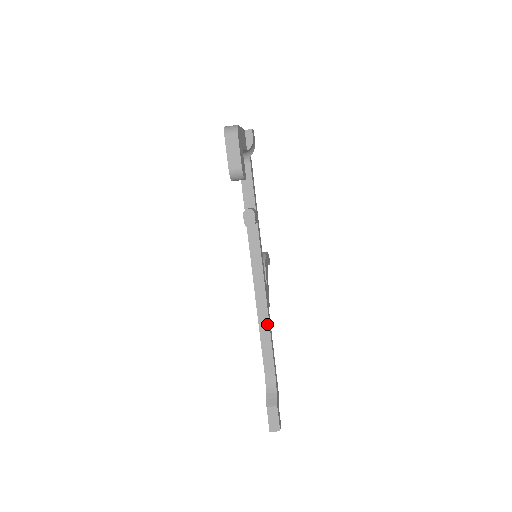
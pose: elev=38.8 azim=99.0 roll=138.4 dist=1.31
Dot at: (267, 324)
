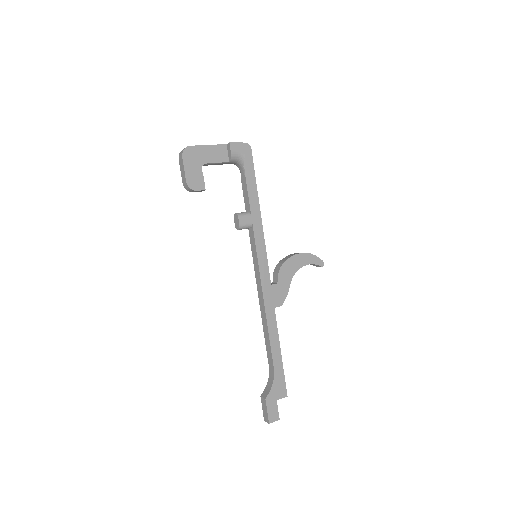
Dot at: (266, 321)
